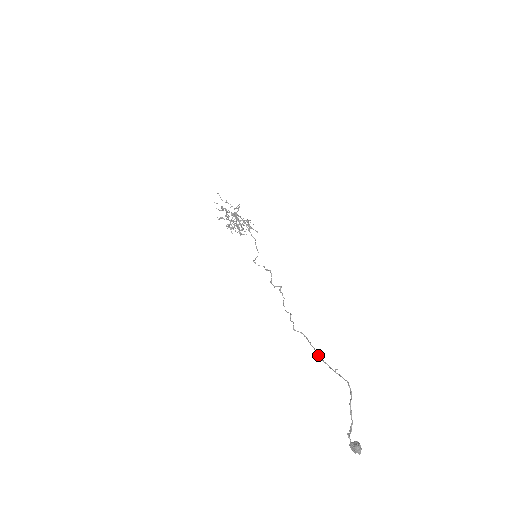
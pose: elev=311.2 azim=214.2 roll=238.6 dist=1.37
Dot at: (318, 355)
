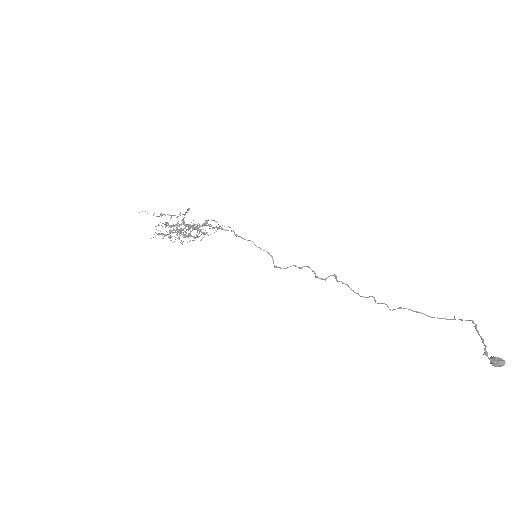
Dot at: (431, 317)
